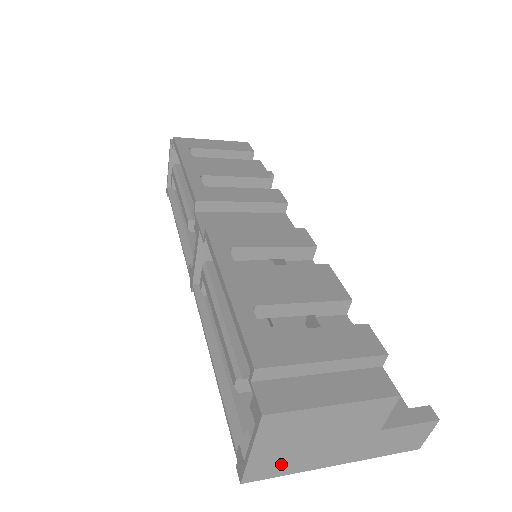
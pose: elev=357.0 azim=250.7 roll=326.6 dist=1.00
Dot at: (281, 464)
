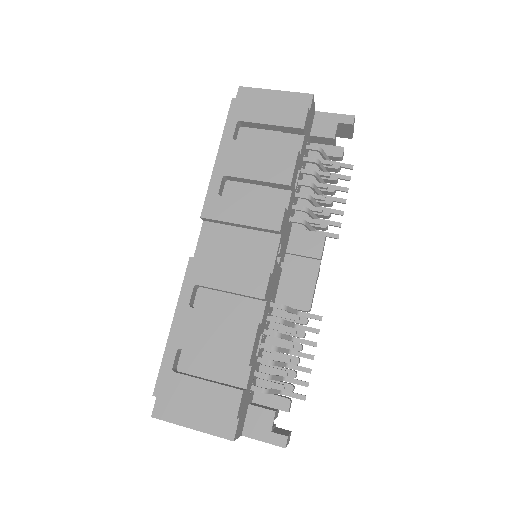
Dot at: occluded
